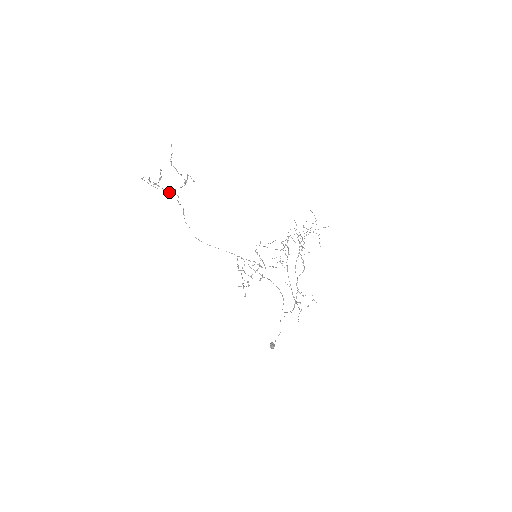
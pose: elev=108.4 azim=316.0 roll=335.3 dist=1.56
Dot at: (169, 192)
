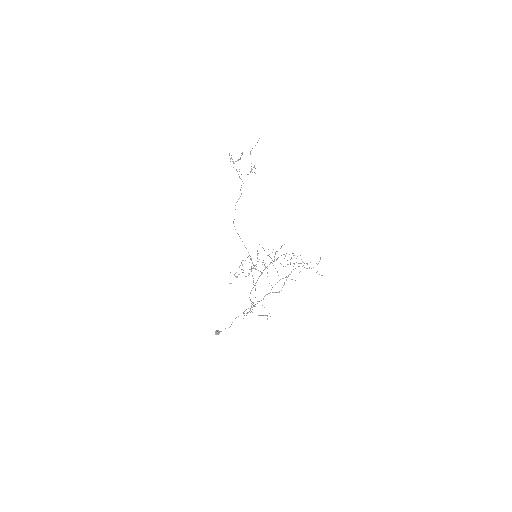
Dot at: occluded
